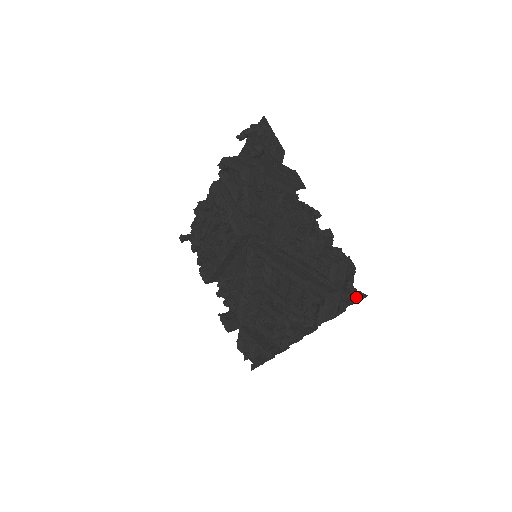
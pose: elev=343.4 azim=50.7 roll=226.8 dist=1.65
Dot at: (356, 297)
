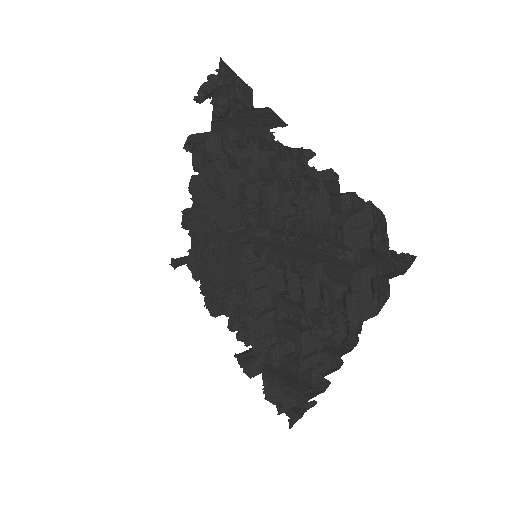
Dot at: (394, 260)
